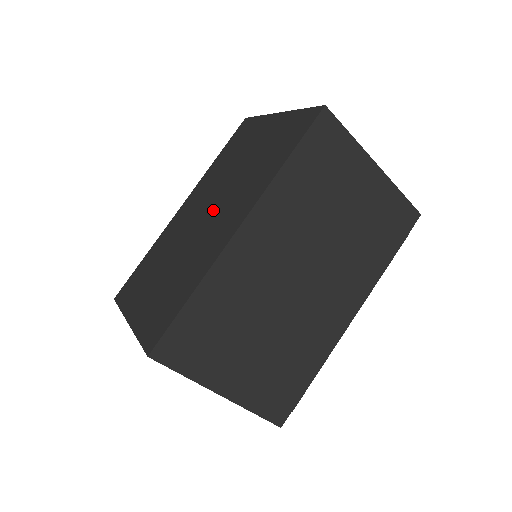
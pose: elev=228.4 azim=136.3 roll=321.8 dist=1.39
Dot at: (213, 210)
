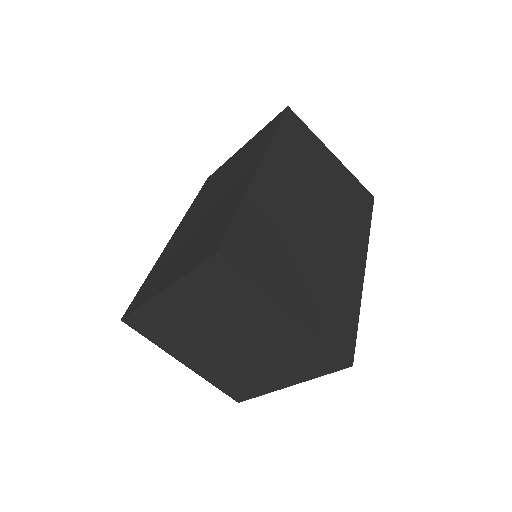
Dot at: (218, 196)
